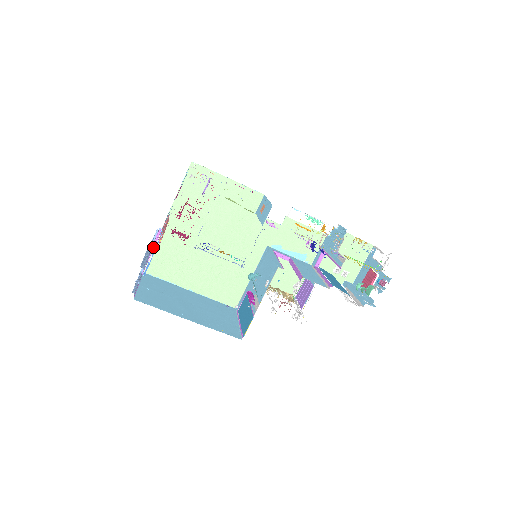
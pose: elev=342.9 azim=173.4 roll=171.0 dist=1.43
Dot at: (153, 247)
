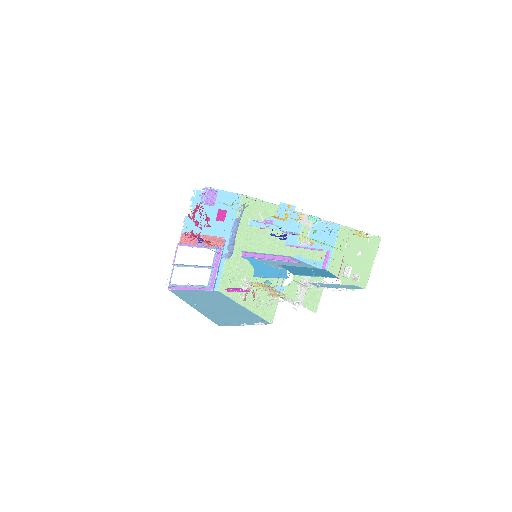
Dot at: (215, 265)
